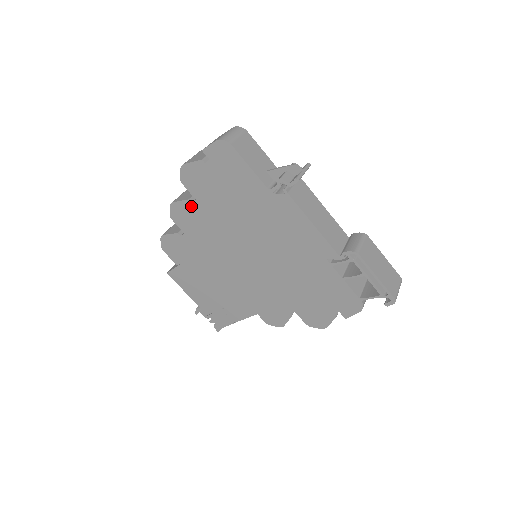
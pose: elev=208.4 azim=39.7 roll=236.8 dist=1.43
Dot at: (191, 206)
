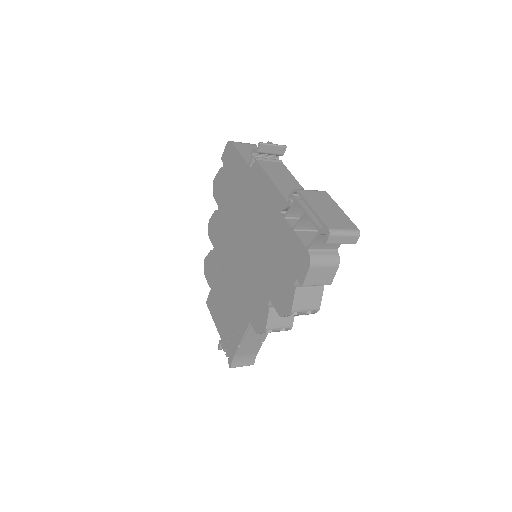
Dot at: (217, 215)
